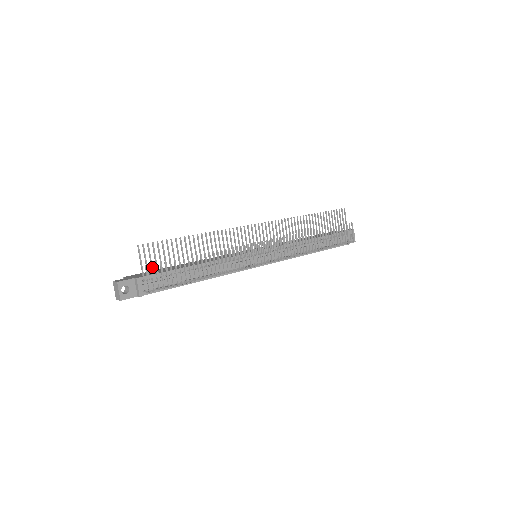
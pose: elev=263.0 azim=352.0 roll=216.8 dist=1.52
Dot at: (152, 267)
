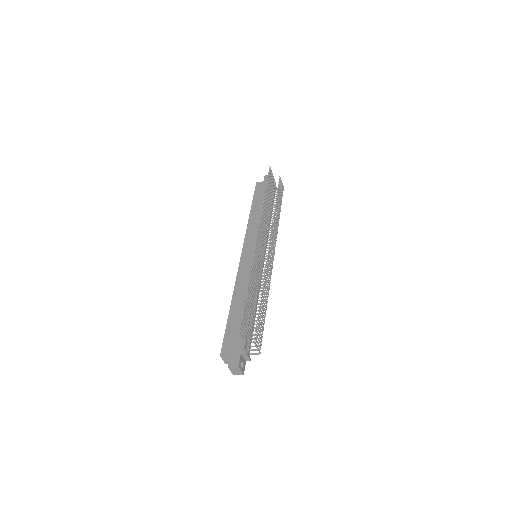
Dot at: (248, 336)
